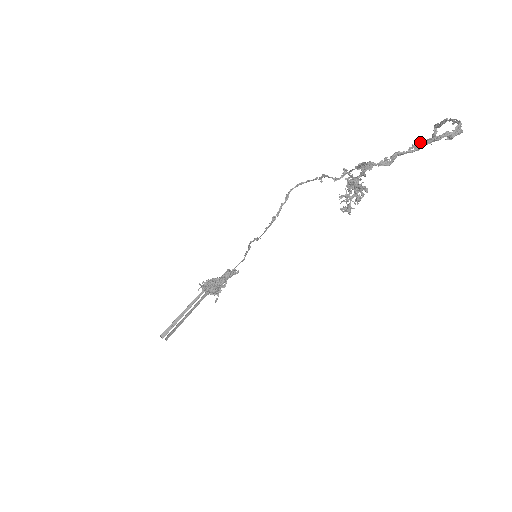
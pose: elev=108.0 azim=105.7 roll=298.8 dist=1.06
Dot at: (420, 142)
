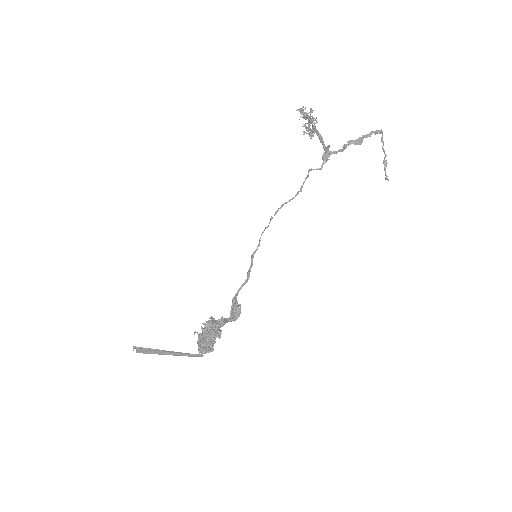
Dot at: (359, 138)
